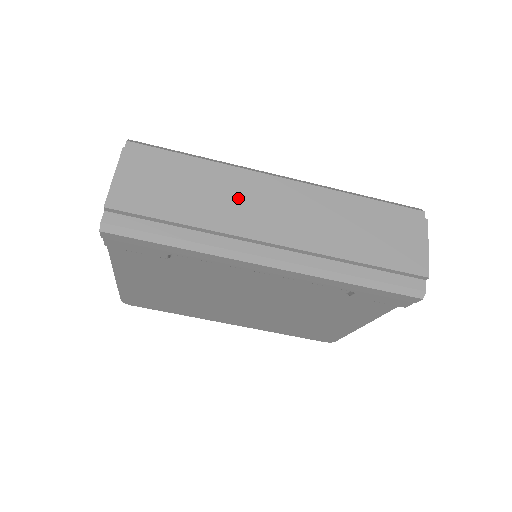
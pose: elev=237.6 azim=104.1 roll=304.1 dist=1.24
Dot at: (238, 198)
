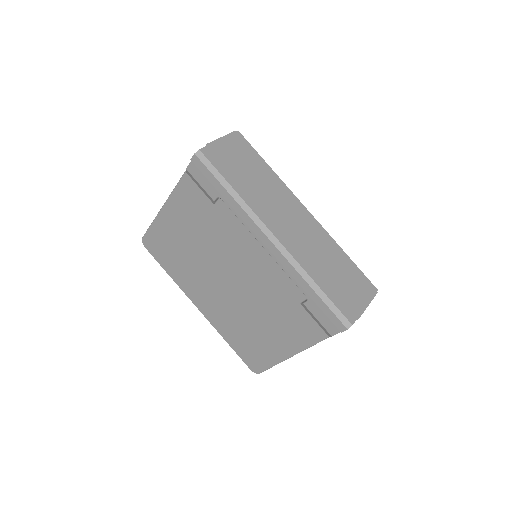
Dot at: (278, 197)
